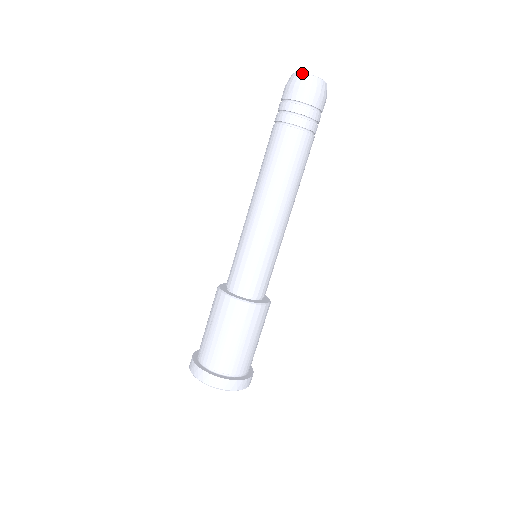
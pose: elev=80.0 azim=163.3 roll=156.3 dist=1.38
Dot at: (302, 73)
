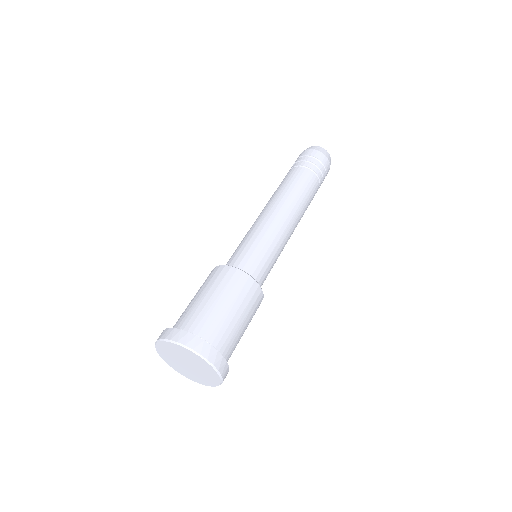
Dot at: occluded
